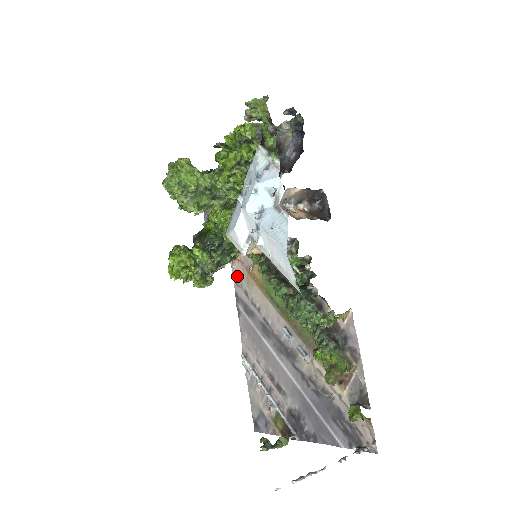
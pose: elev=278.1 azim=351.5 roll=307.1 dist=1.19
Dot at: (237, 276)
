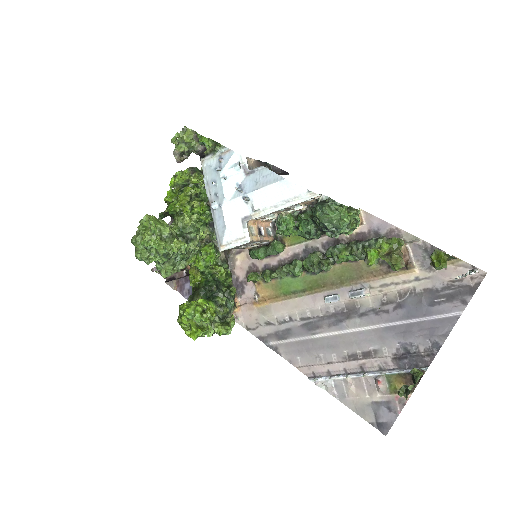
Dot at: (248, 322)
